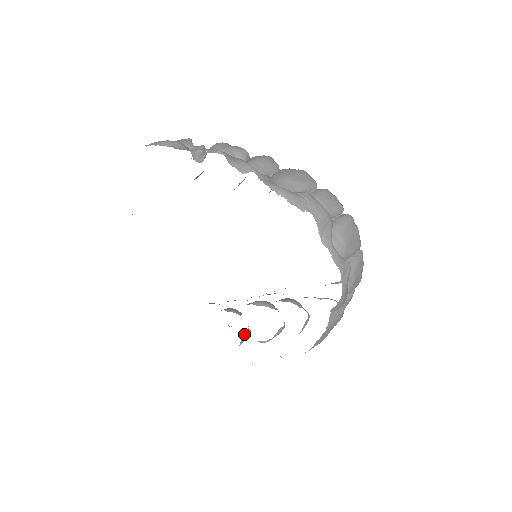
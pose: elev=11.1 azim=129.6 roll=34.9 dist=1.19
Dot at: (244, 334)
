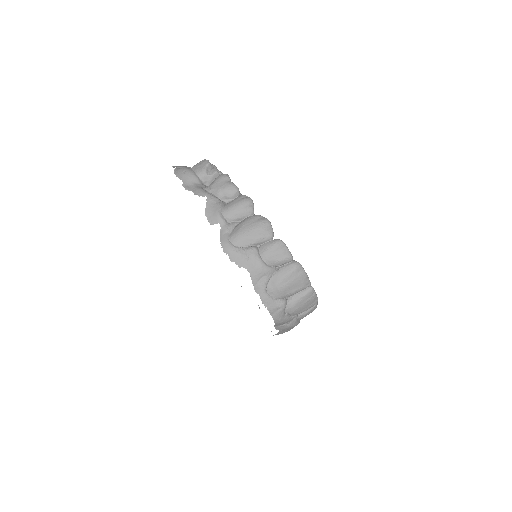
Dot at: occluded
